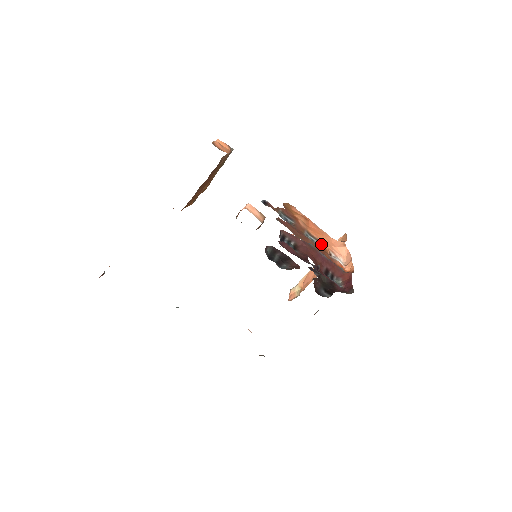
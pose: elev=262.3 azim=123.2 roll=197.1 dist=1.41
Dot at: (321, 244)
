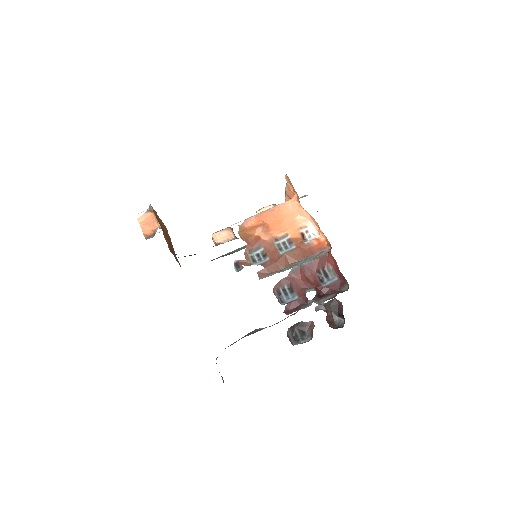
Dot at: (291, 237)
